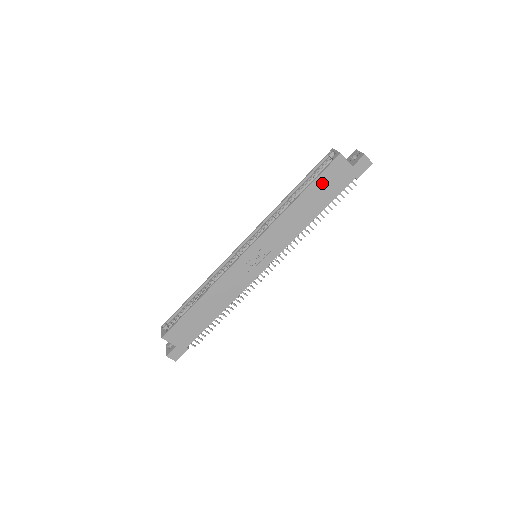
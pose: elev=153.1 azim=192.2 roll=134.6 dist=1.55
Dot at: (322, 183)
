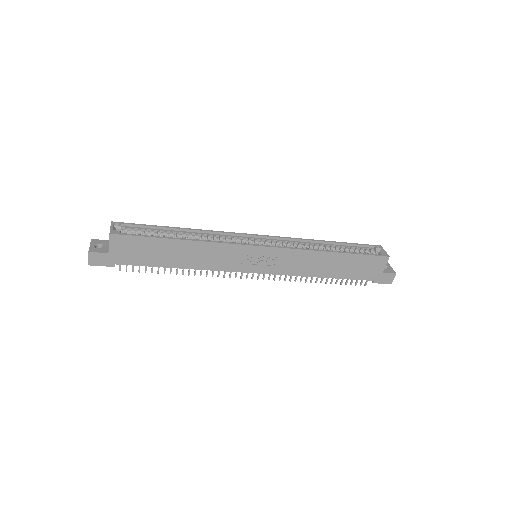
Dot at: (358, 261)
